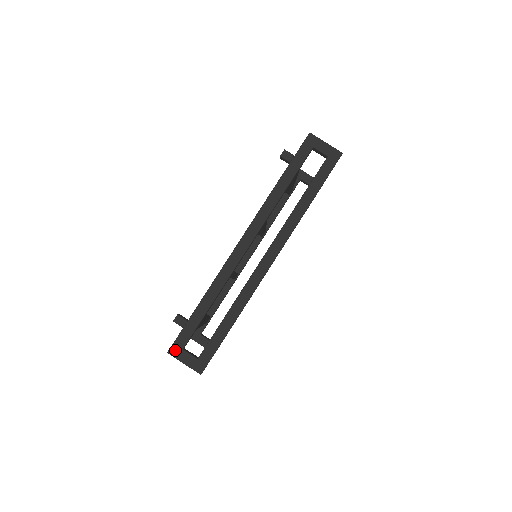
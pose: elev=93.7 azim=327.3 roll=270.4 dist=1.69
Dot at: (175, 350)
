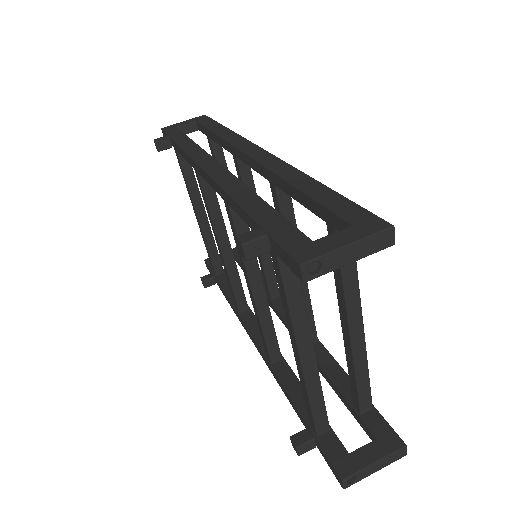
Dot at: (305, 252)
